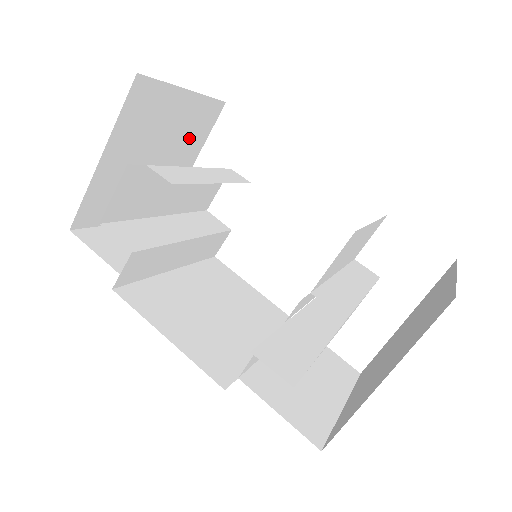
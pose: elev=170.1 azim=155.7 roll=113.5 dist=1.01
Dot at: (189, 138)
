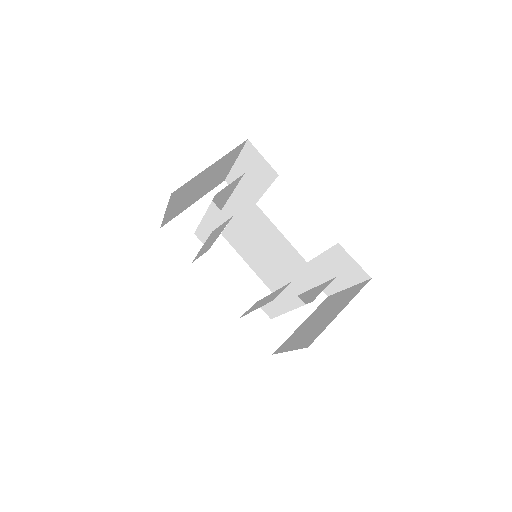
Dot at: (209, 186)
